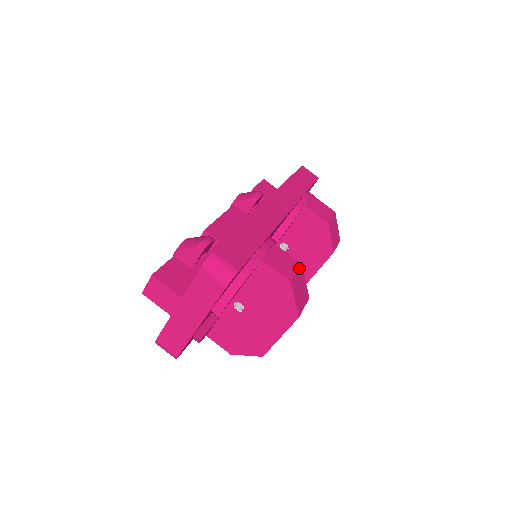
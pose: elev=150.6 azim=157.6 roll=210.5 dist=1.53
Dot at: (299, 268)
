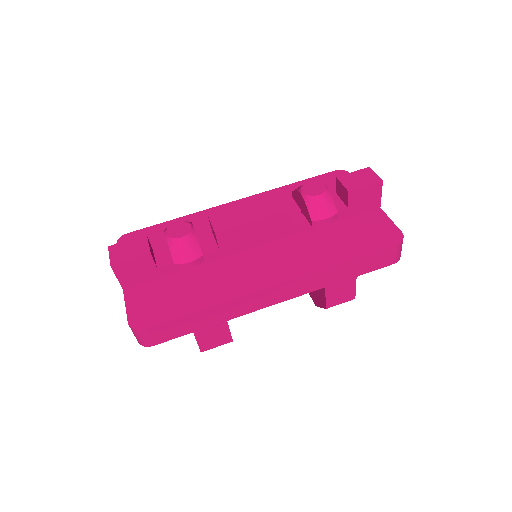
Dot at: occluded
